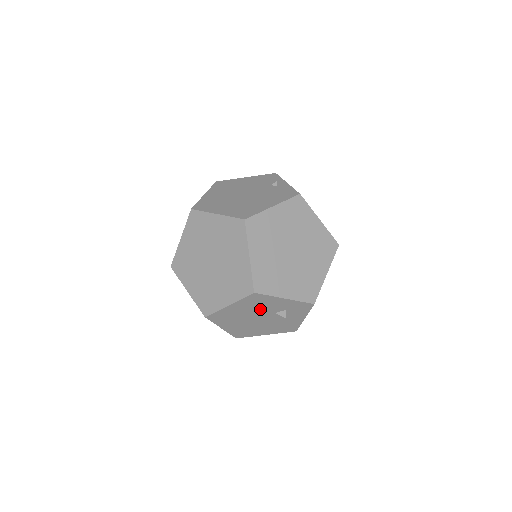
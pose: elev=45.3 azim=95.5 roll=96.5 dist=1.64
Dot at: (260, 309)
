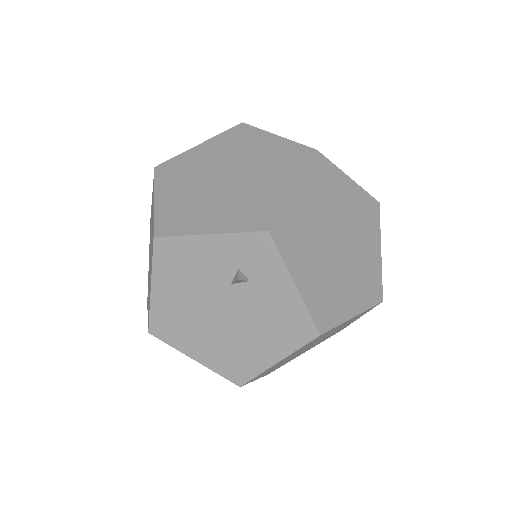
Dot at: (200, 282)
